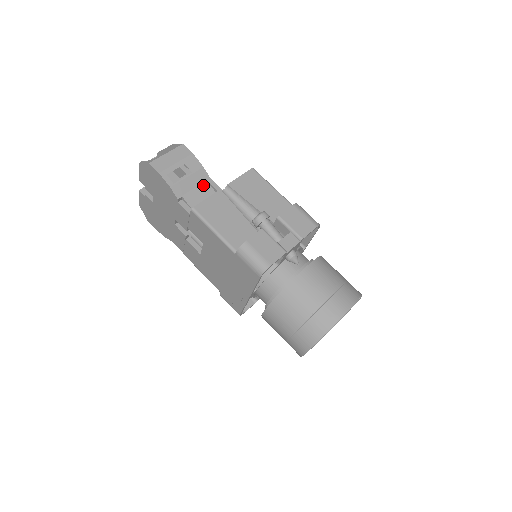
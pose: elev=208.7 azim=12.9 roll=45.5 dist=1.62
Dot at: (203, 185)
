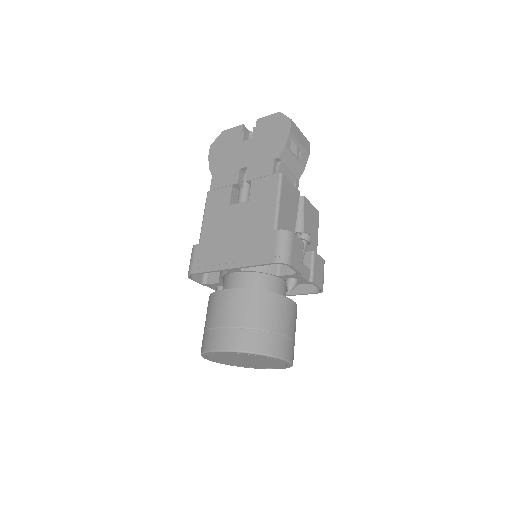
Dot at: (293, 176)
